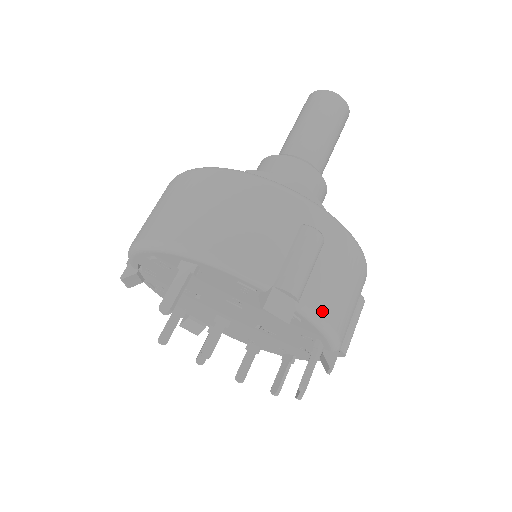
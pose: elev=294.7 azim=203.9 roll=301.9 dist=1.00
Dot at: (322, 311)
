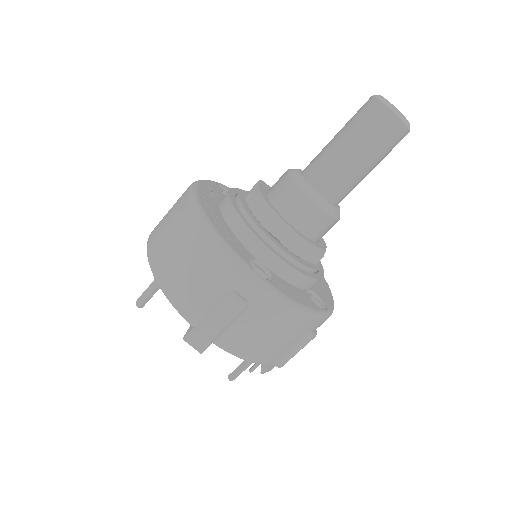
Dot at: (236, 350)
